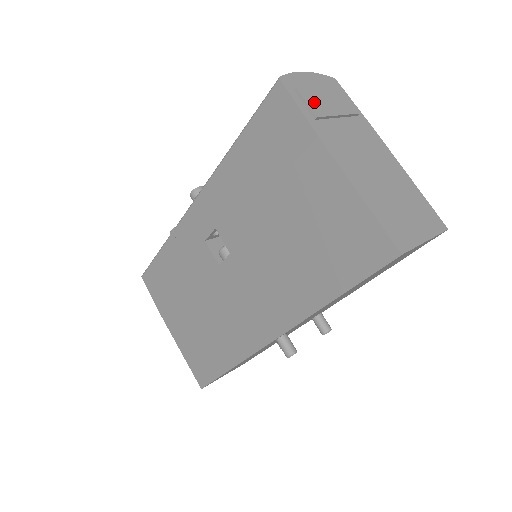
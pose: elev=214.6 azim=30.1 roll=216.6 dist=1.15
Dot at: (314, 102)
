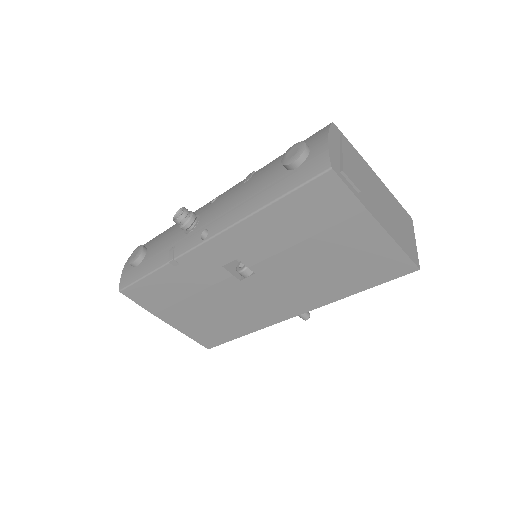
Dot at: (352, 175)
